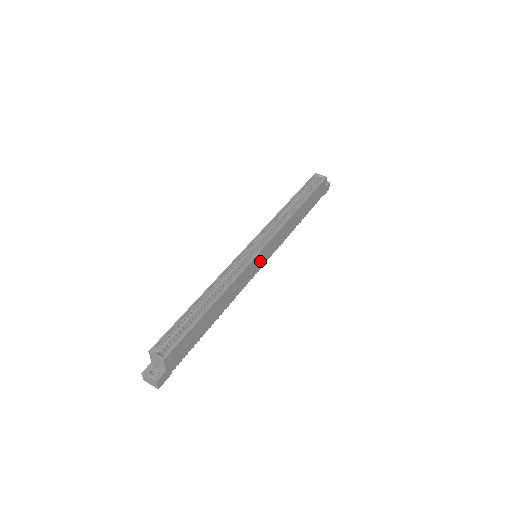
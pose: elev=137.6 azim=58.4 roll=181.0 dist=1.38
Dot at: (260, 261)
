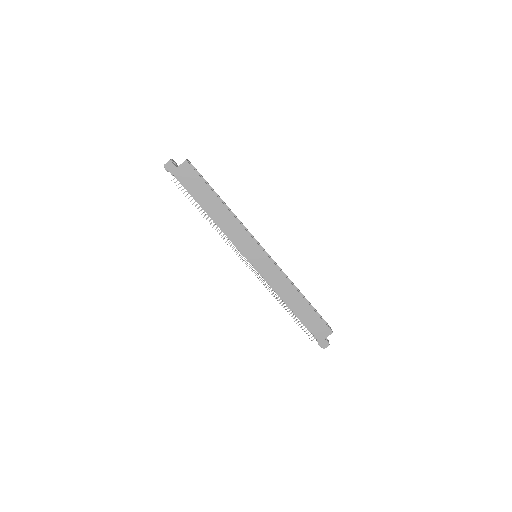
Dot at: (254, 255)
